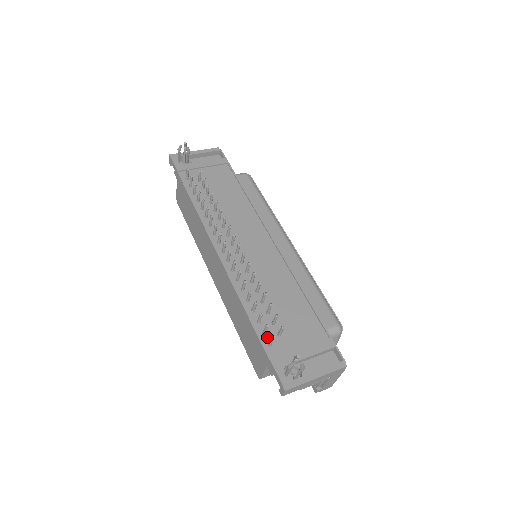
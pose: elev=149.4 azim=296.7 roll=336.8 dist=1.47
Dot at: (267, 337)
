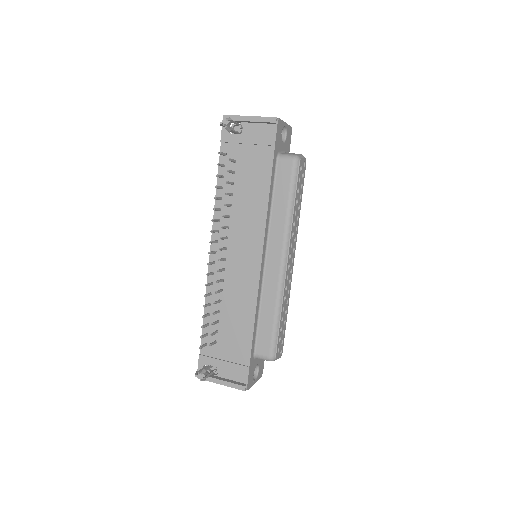
Dot at: (207, 338)
